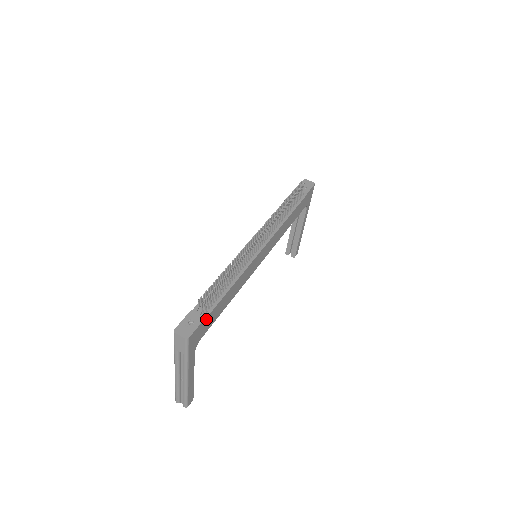
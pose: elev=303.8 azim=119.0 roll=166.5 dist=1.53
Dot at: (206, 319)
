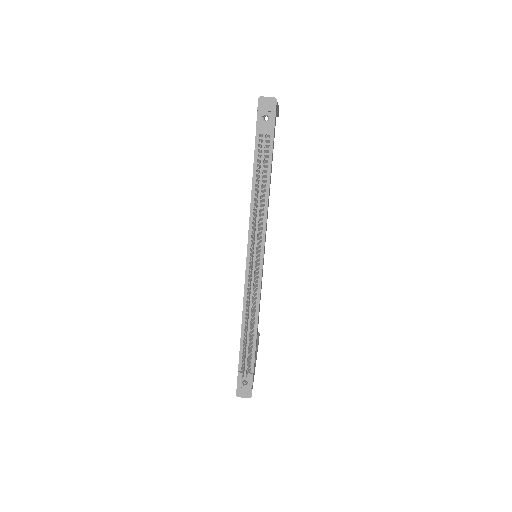
Dot at: (253, 370)
